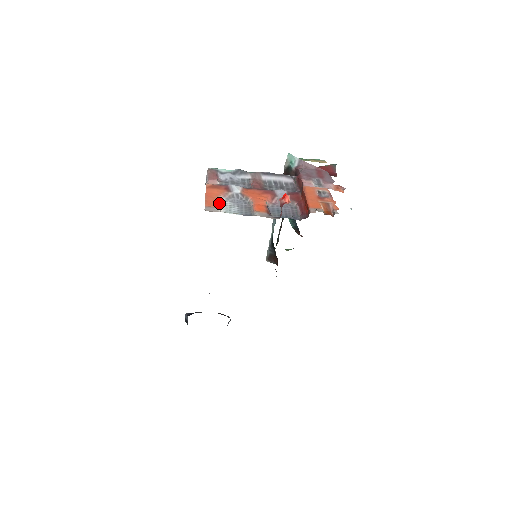
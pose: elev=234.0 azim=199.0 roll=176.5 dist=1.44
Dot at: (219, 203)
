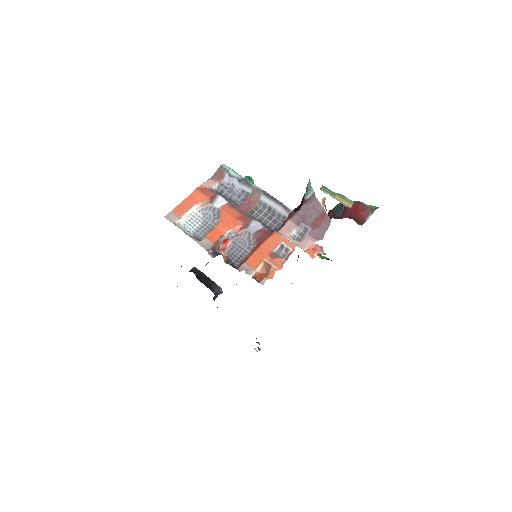
Dot at: (186, 213)
